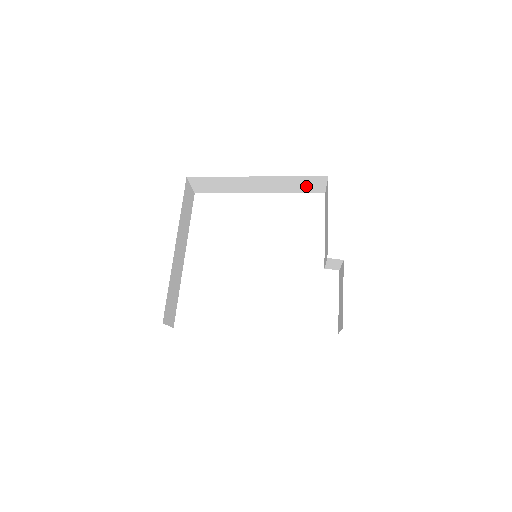
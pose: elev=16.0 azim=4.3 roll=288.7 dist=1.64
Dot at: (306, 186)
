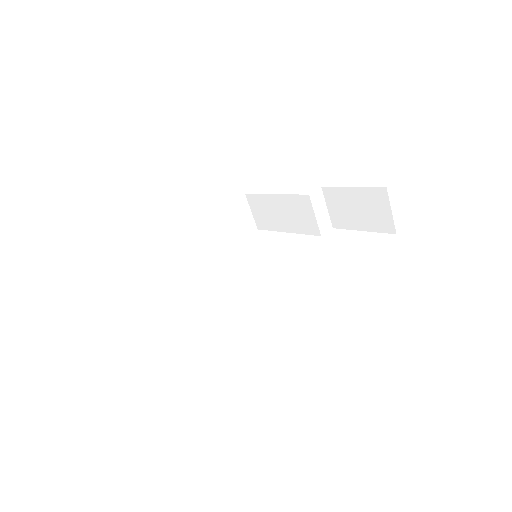
Dot at: (238, 226)
